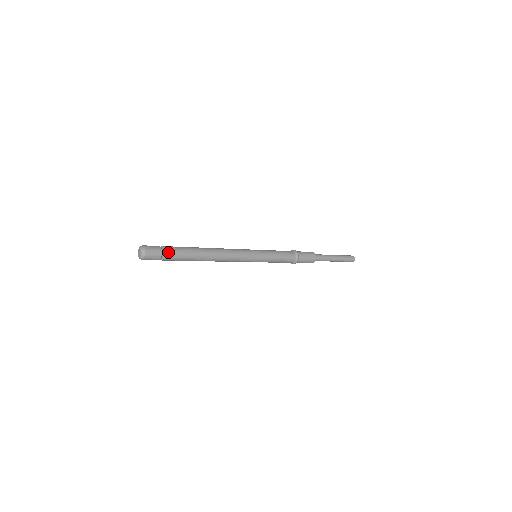
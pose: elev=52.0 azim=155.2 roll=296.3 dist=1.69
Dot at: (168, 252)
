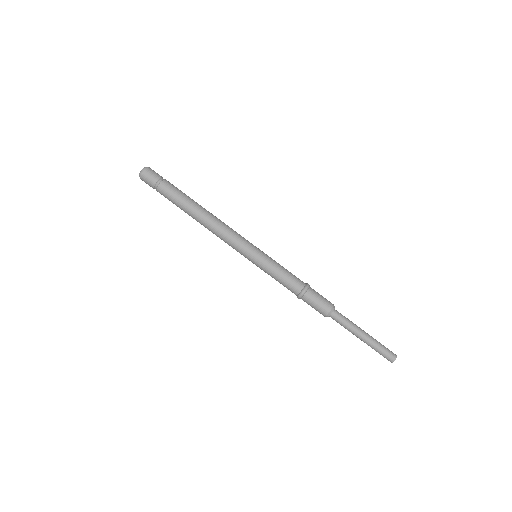
Dot at: (164, 184)
